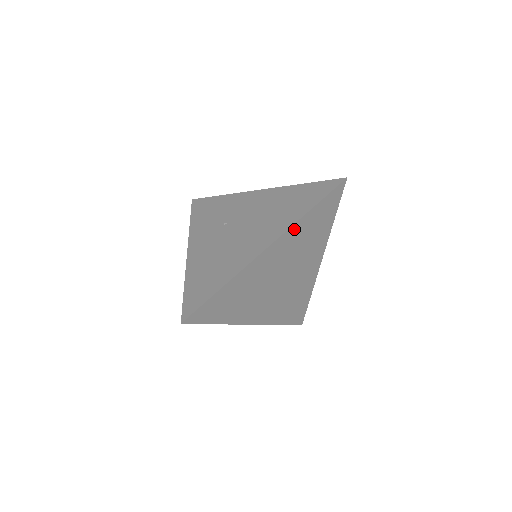
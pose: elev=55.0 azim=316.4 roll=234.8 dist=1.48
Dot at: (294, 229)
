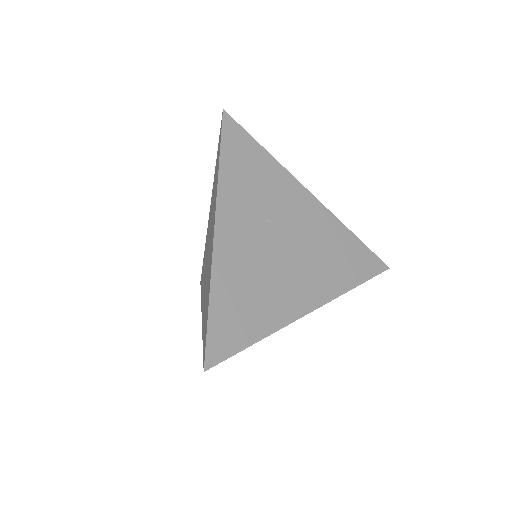
Dot at: occluded
